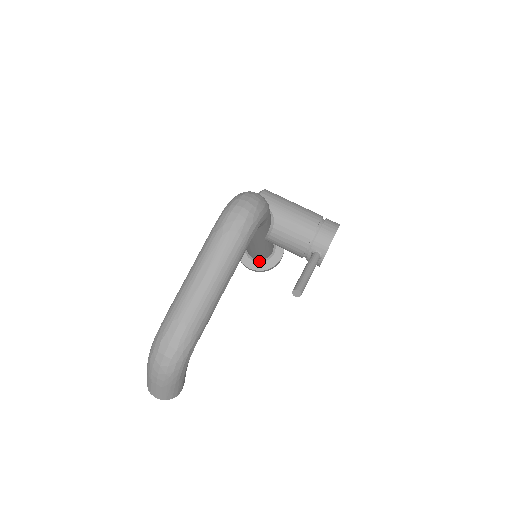
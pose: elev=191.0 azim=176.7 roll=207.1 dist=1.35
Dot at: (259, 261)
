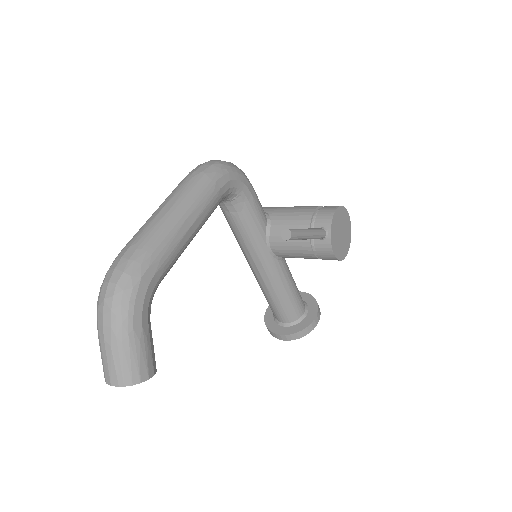
Dot at: (290, 324)
